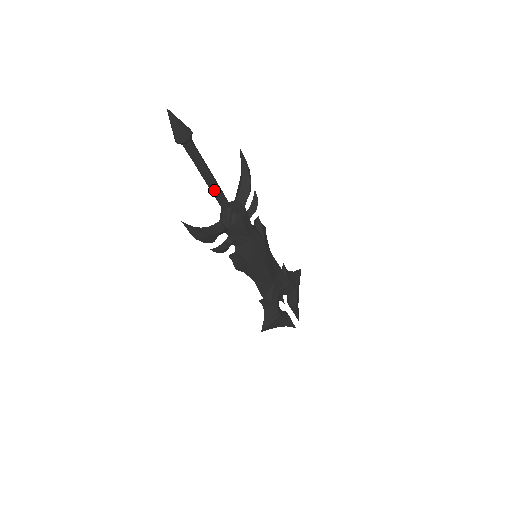
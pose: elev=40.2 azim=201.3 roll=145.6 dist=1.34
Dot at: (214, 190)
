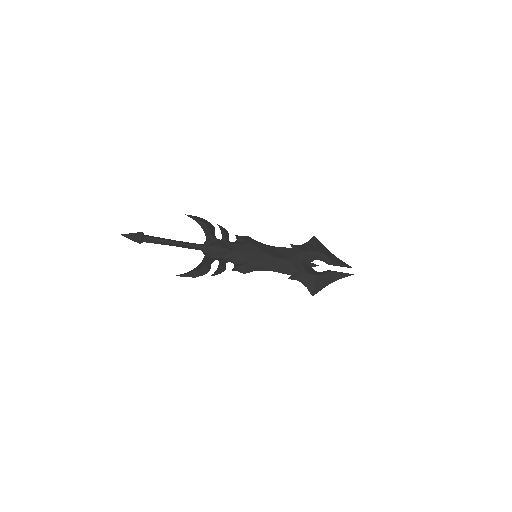
Dot at: (183, 246)
